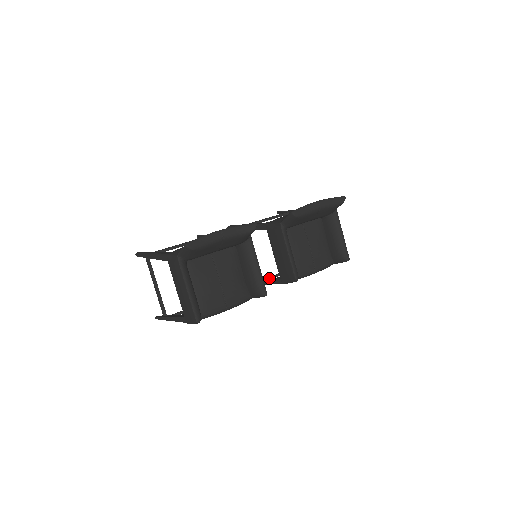
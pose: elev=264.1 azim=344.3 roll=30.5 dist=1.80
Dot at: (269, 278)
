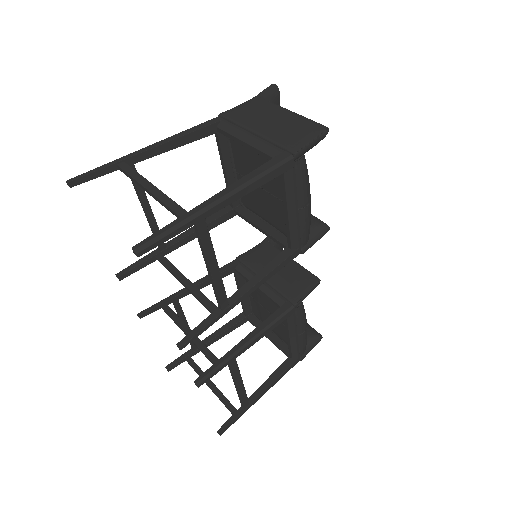
Dot at: (236, 366)
